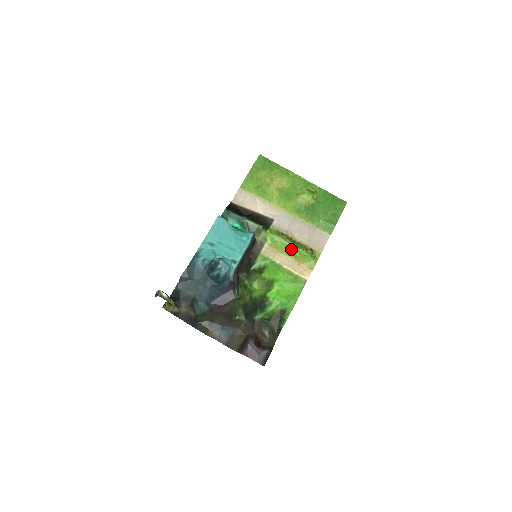
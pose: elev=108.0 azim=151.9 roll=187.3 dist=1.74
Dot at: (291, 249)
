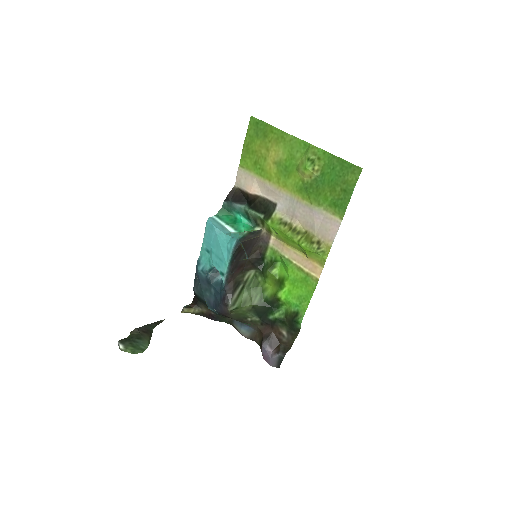
Dot at: (294, 244)
